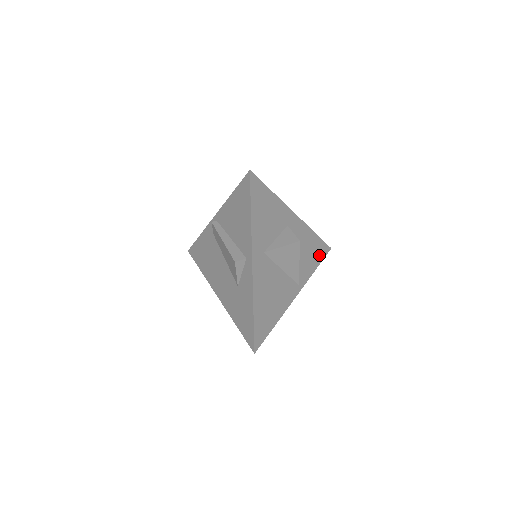
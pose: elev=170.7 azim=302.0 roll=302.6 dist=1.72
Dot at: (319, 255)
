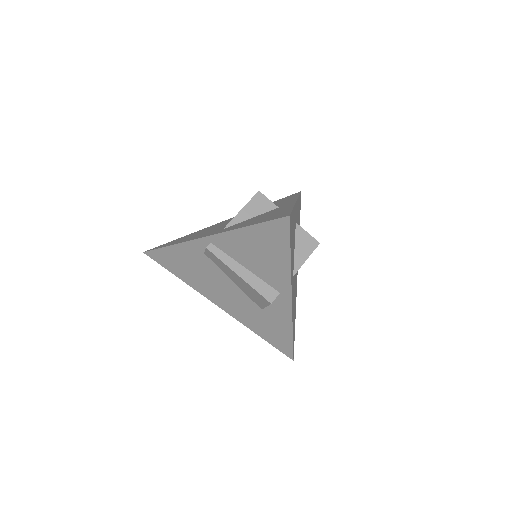
Dot at: occluded
